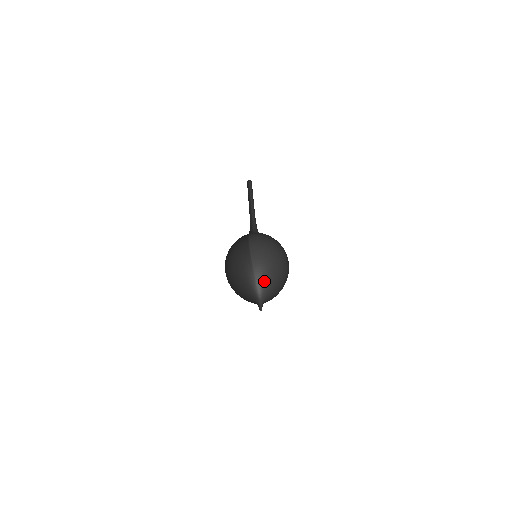
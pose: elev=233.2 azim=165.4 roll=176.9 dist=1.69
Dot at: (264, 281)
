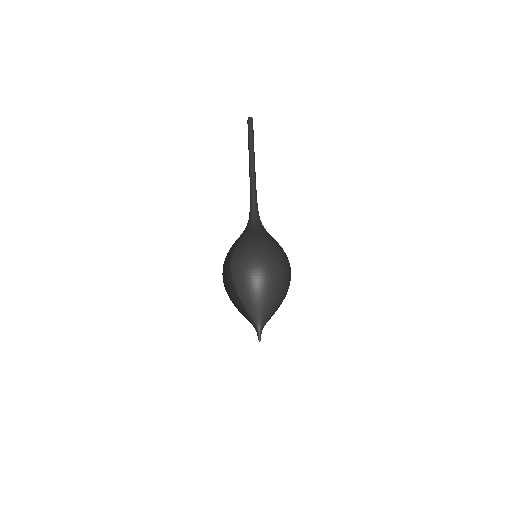
Dot at: (254, 309)
